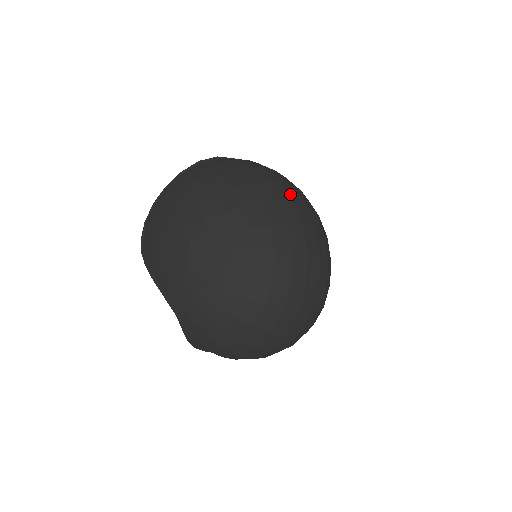
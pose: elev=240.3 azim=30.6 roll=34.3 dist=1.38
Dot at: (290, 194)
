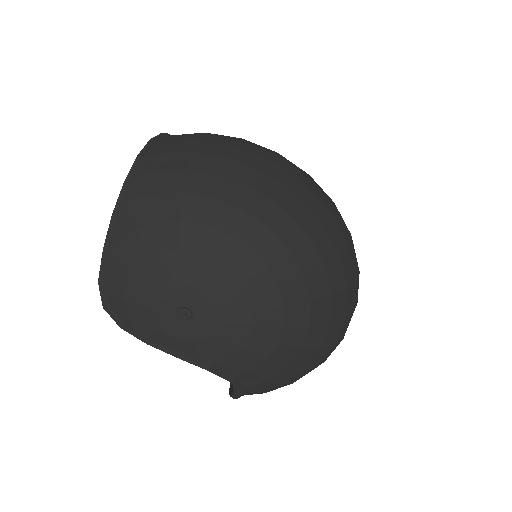
Dot at: (297, 169)
